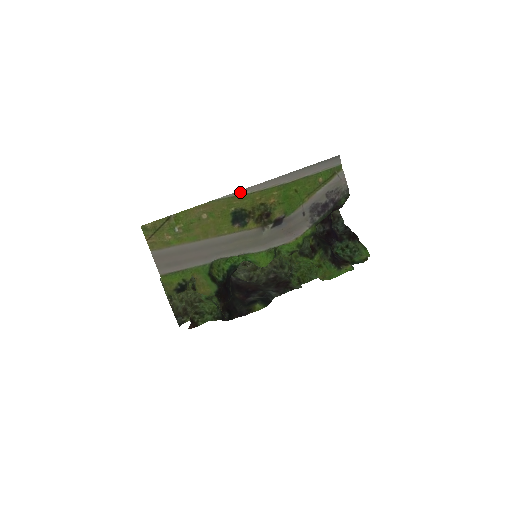
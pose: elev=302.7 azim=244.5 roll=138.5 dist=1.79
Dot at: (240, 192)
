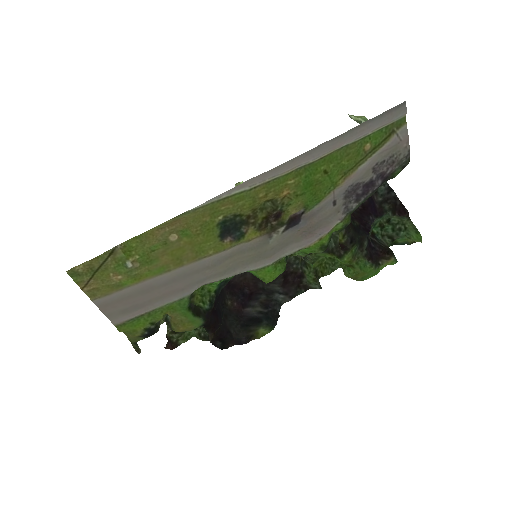
Dot at: (231, 191)
